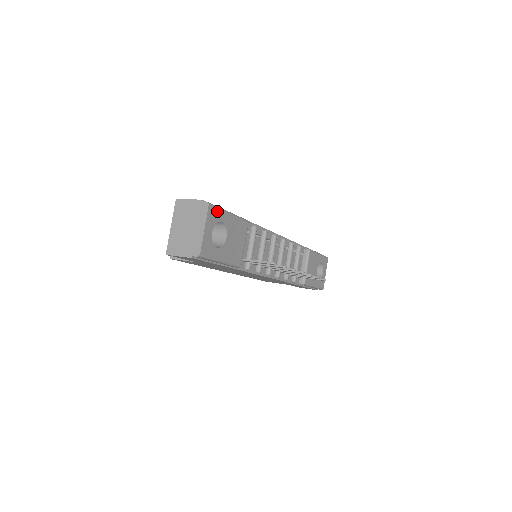
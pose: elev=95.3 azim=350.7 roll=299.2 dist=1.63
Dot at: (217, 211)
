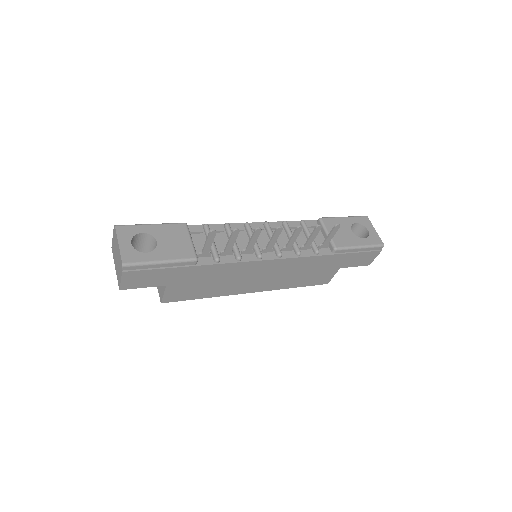
Dot at: (130, 227)
